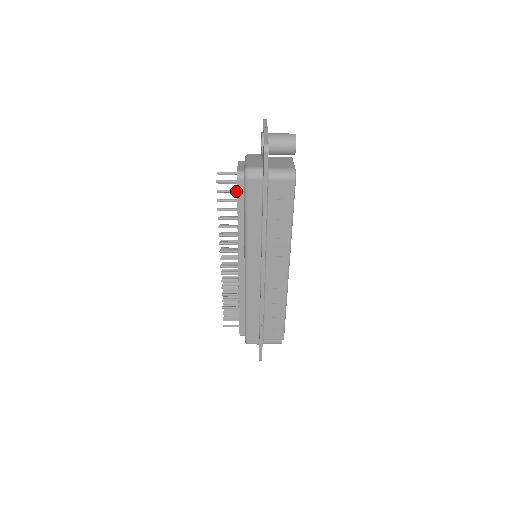
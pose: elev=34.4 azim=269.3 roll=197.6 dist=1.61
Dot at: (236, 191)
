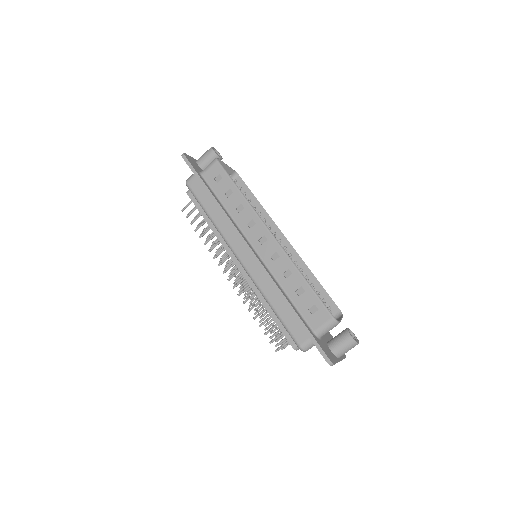
Dot at: occluded
